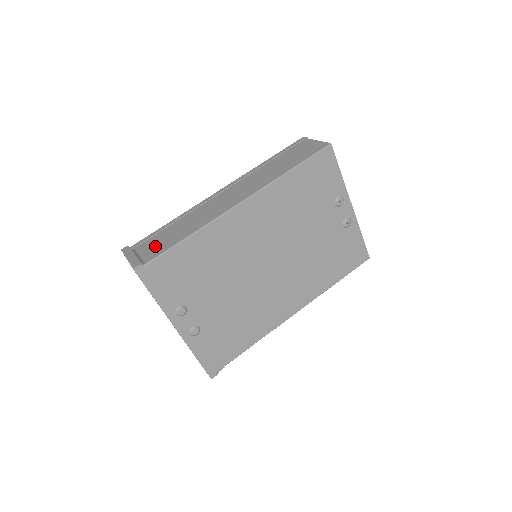
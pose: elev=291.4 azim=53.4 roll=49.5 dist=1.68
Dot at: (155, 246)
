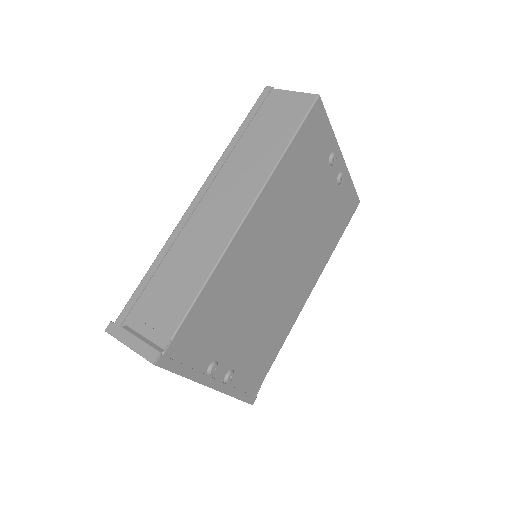
Dot at: (157, 314)
